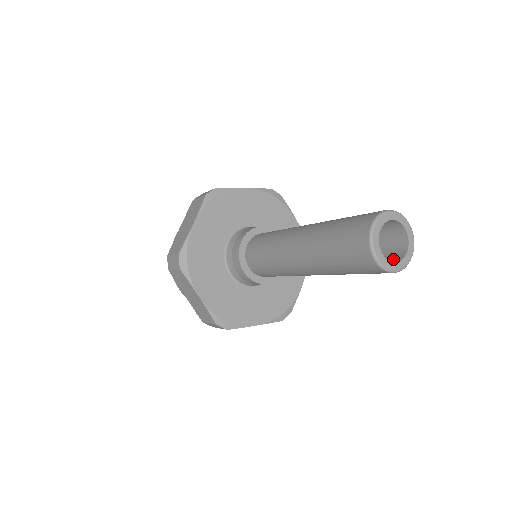
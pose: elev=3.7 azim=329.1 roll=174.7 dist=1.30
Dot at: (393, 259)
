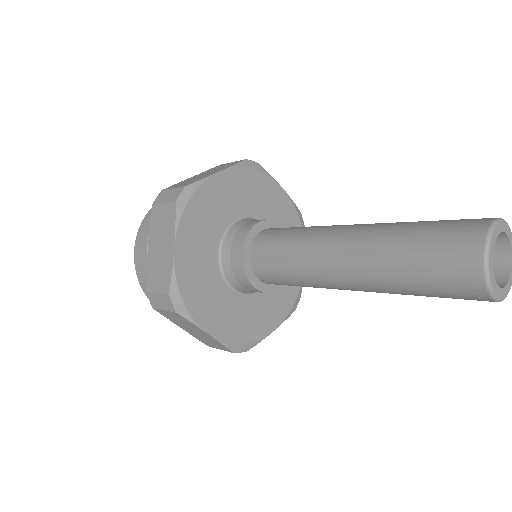
Dot at: occluded
